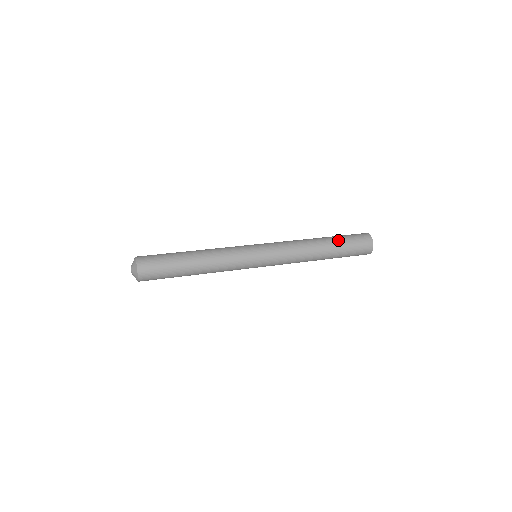
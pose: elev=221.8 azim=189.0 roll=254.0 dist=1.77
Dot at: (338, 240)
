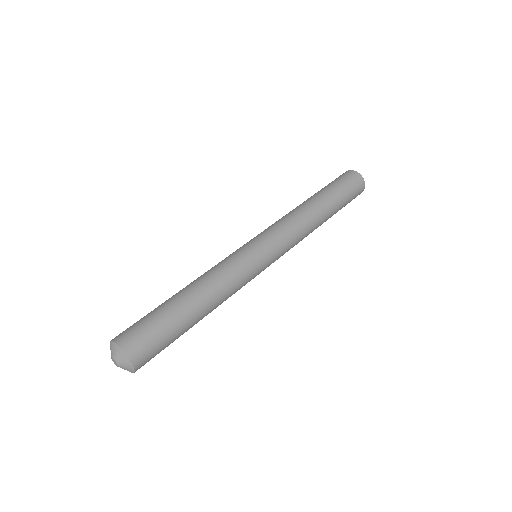
Dot at: (339, 204)
